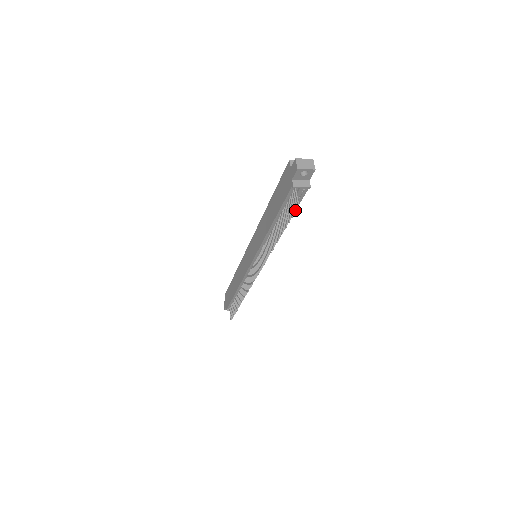
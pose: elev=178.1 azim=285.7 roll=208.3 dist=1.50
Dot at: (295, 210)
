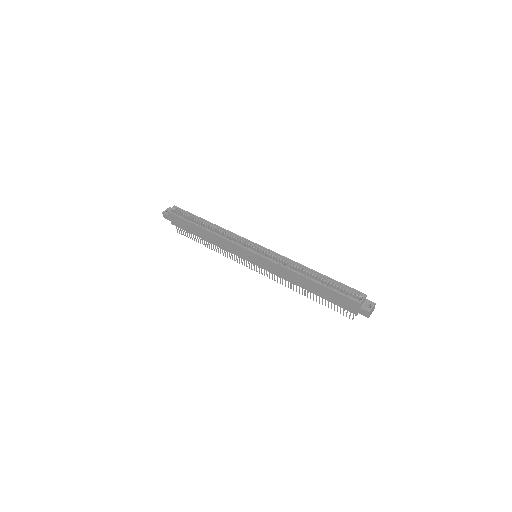
Dot at: occluded
